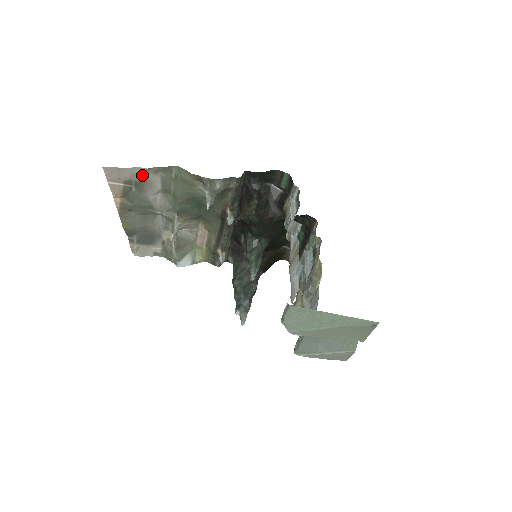
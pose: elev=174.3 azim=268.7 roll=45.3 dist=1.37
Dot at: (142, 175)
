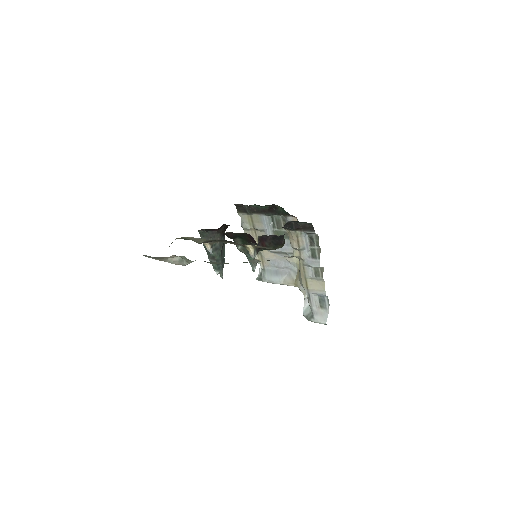
Dot at: occluded
